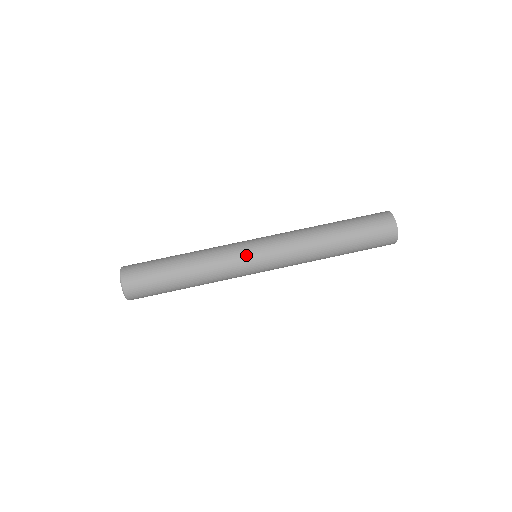
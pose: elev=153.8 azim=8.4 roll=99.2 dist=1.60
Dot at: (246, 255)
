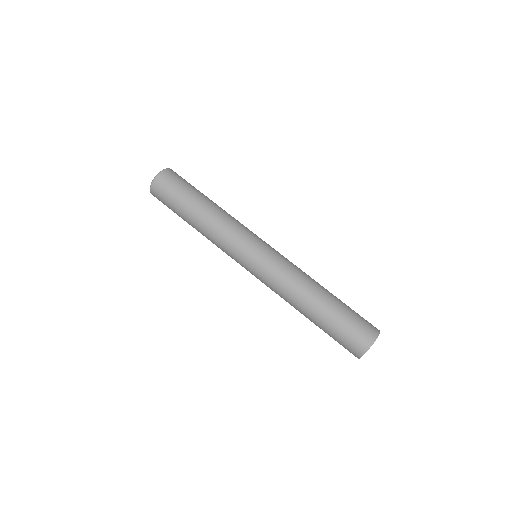
Dot at: (240, 256)
